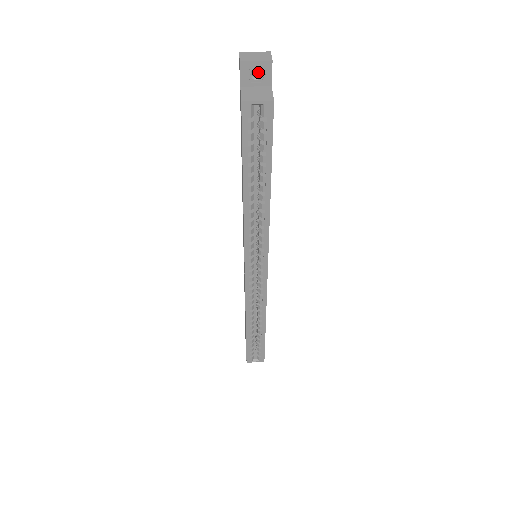
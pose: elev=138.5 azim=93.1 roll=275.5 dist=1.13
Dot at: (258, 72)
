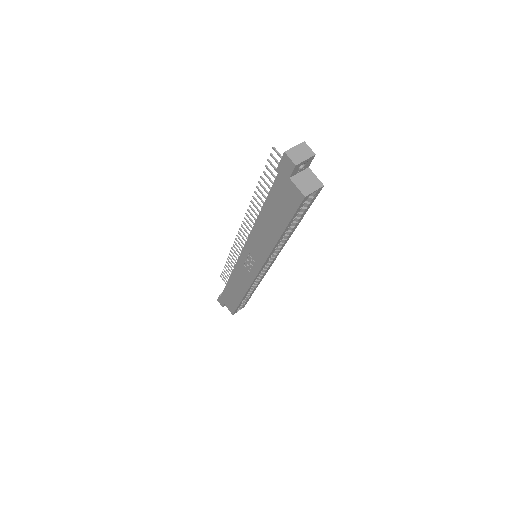
Dot at: occluded
